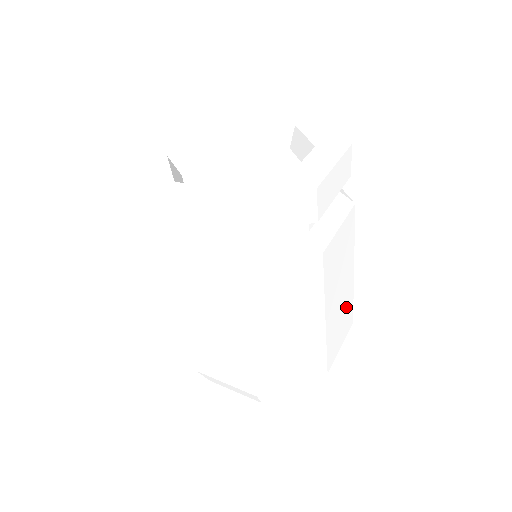
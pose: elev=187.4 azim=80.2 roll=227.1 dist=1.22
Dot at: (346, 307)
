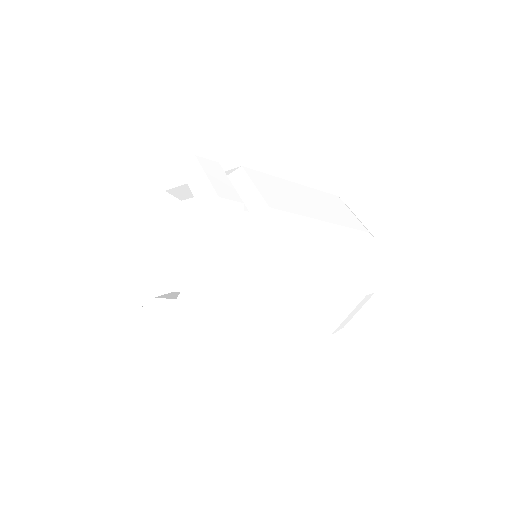
Dot at: (344, 245)
